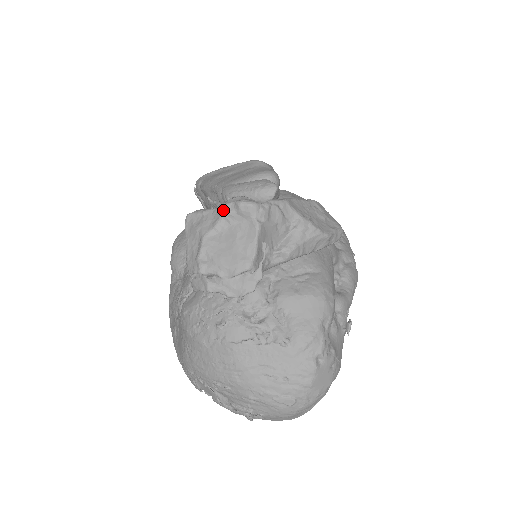
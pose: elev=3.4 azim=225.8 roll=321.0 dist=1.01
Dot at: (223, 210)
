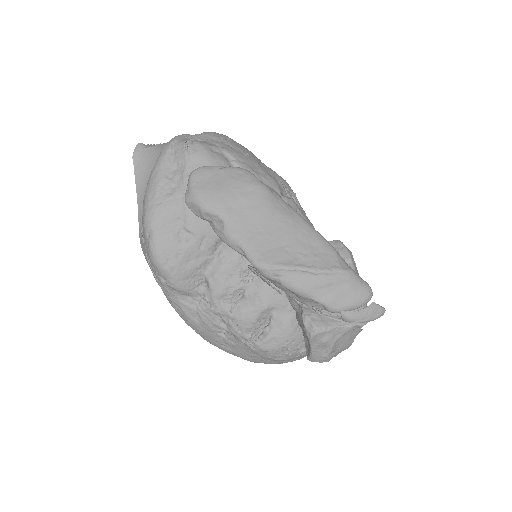
Dot at: (349, 330)
